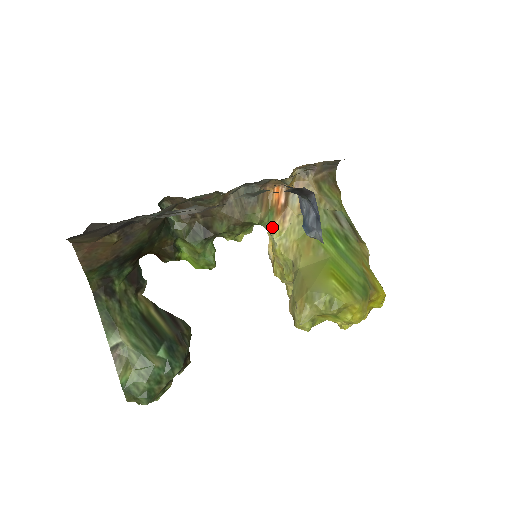
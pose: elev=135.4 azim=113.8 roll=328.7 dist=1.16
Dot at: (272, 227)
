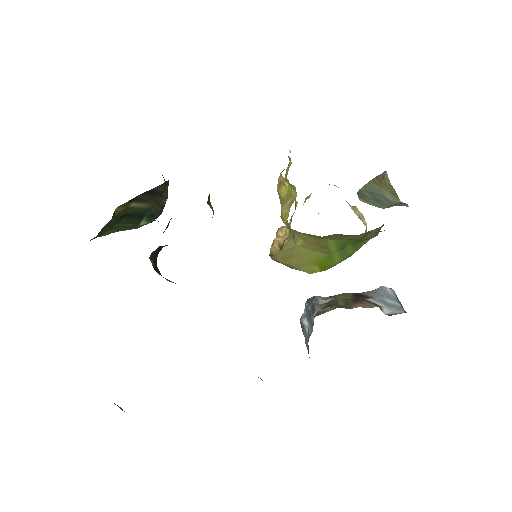
Dot at: occluded
